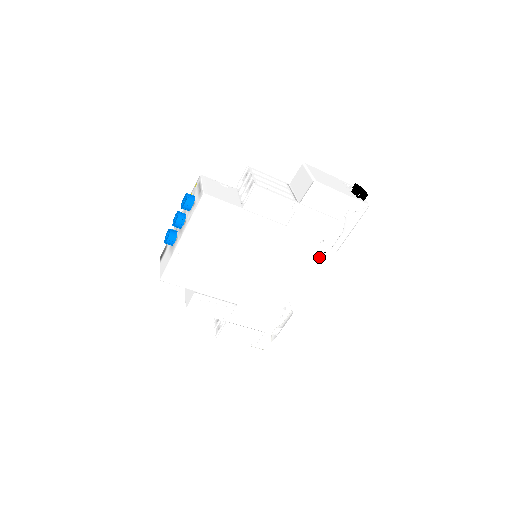
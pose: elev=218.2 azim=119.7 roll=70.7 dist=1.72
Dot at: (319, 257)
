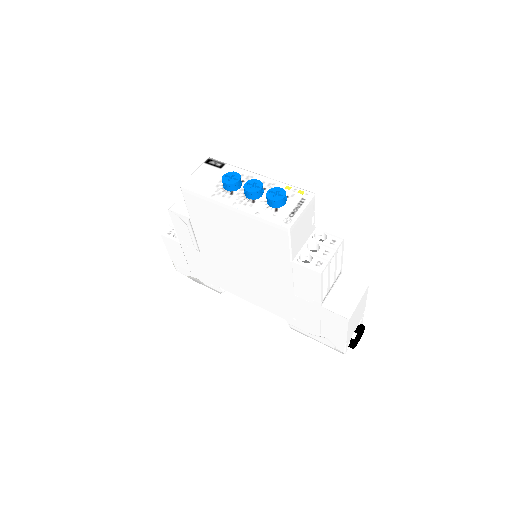
Dot at: (280, 316)
